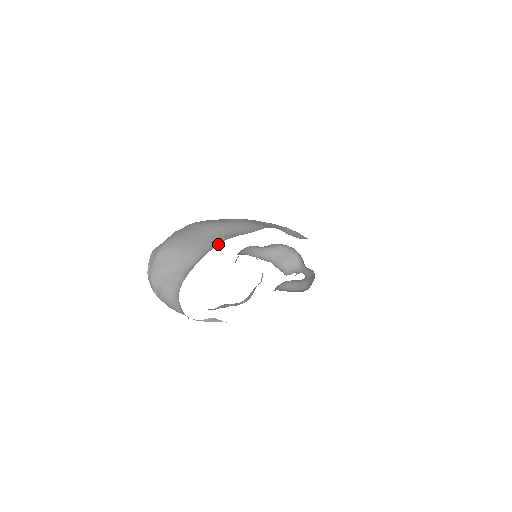
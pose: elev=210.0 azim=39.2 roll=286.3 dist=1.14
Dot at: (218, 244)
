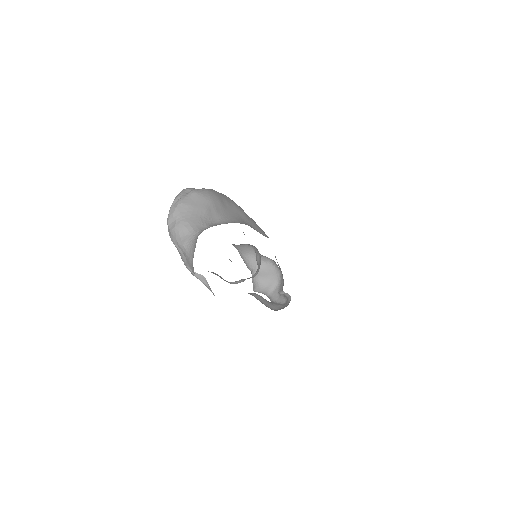
Dot at: (242, 223)
